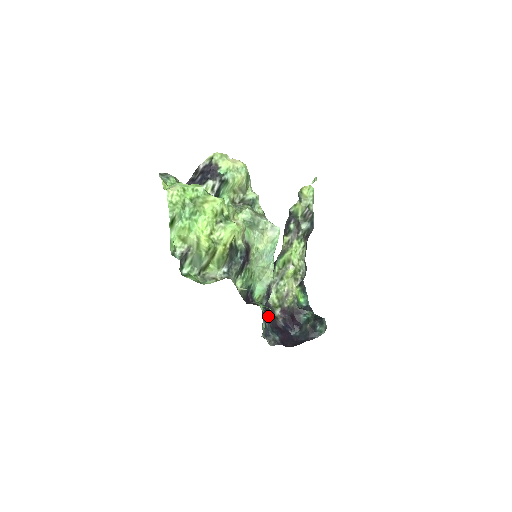
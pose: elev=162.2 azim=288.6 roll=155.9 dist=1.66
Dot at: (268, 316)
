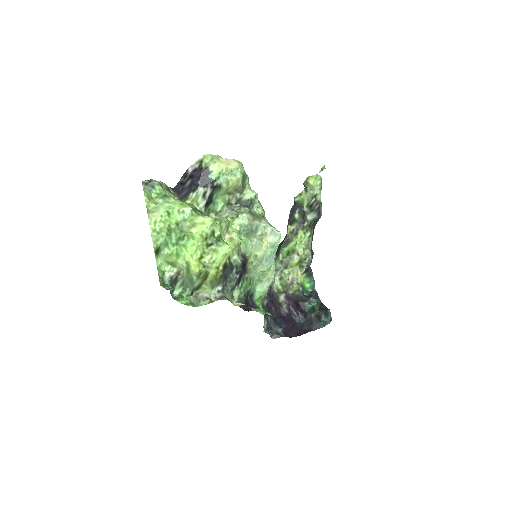
Dot at: (271, 306)
